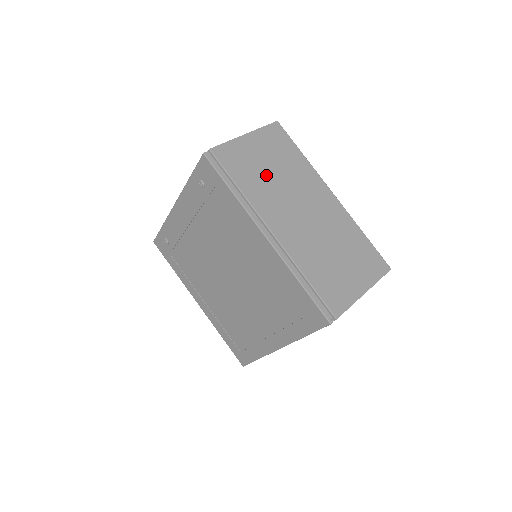
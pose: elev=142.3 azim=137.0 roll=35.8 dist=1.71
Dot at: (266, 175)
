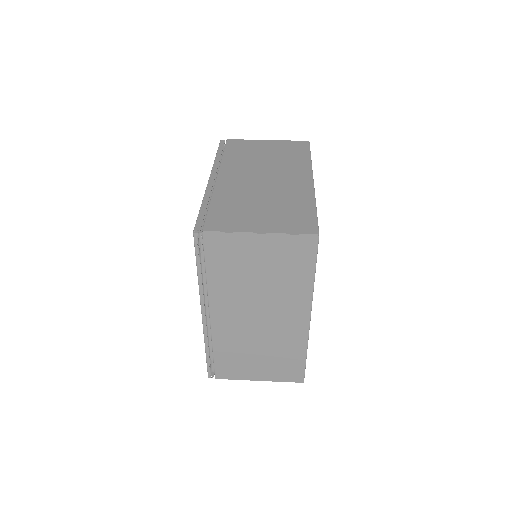
Dot at: (256, 157)
